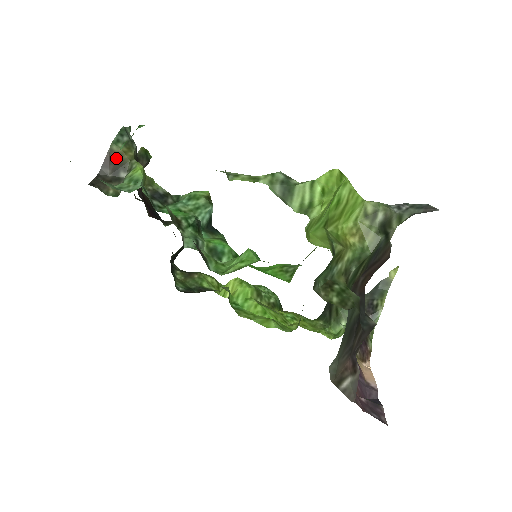
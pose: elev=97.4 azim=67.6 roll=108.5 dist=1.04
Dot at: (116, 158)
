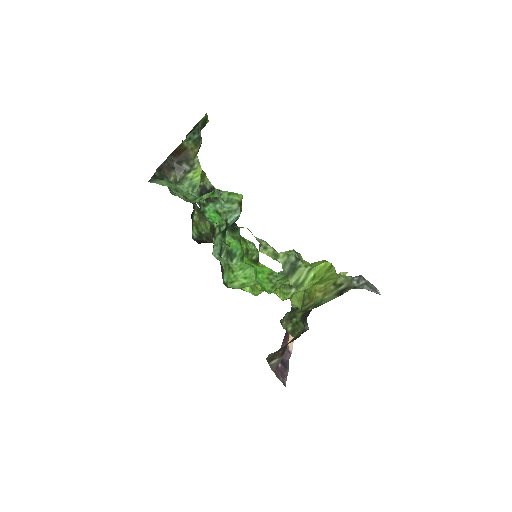
Dot at: (184, 151)
